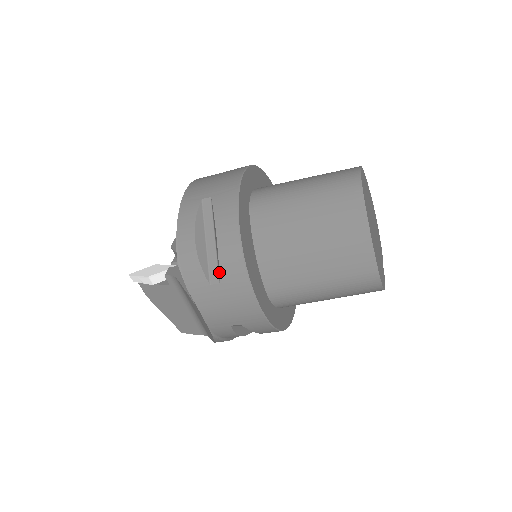
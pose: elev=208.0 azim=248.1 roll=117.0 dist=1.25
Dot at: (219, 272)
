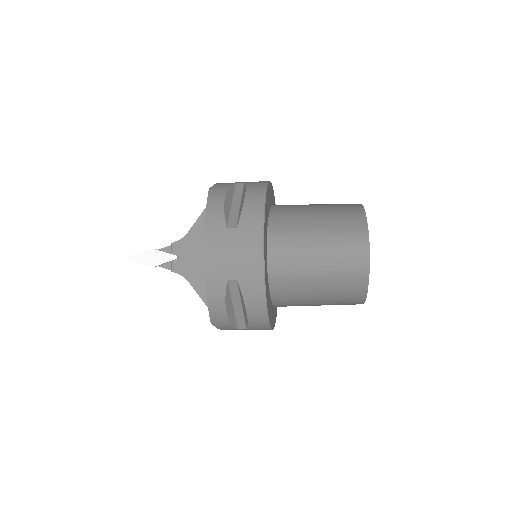
Dot at: (247, 327)
